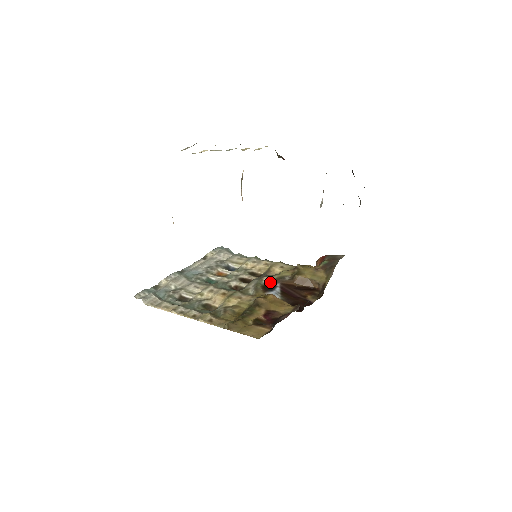
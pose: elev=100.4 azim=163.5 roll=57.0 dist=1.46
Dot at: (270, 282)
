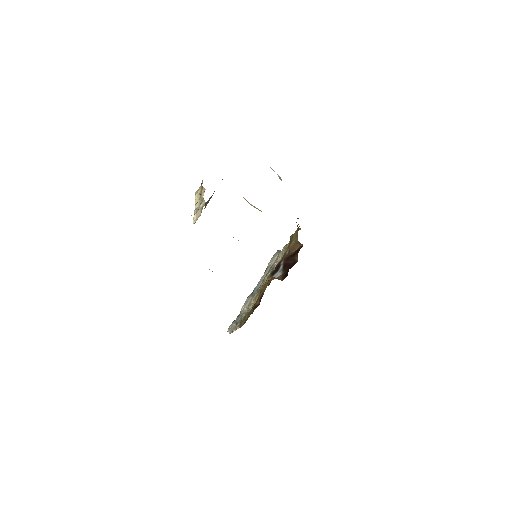
Dot at: (277, 265)
